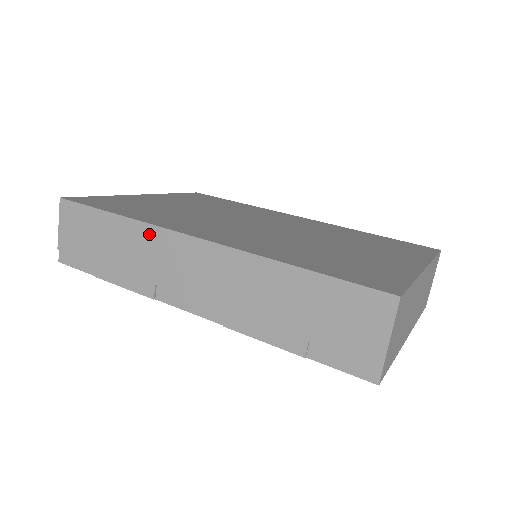
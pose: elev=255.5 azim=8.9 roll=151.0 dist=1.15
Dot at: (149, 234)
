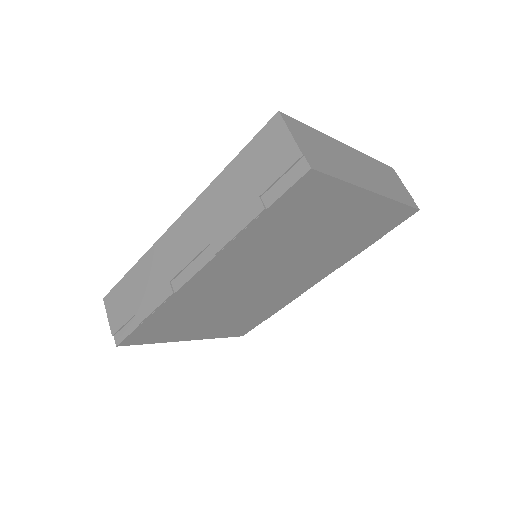
Dot at: (152, 255)
